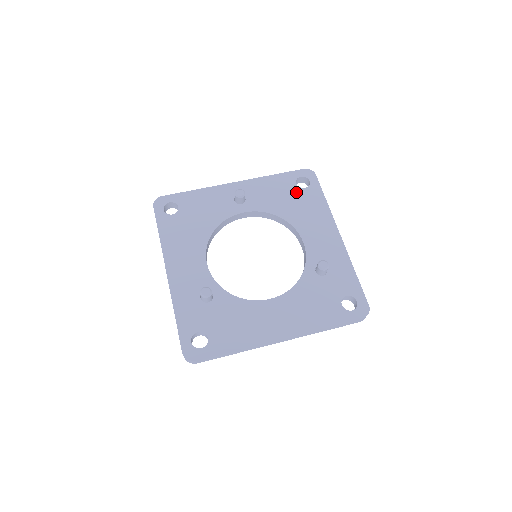
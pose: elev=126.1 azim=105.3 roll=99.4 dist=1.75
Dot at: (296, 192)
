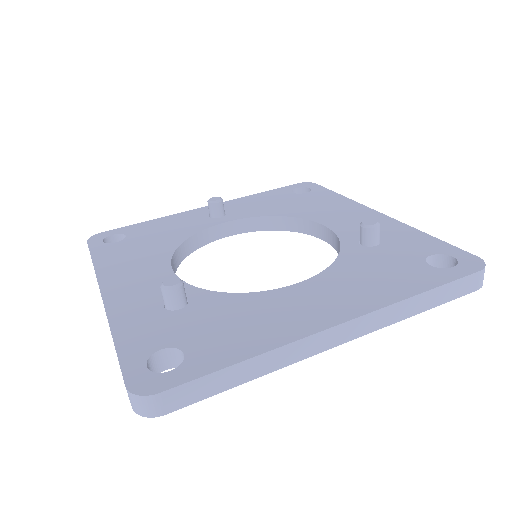
Dot at: (295, 197)
